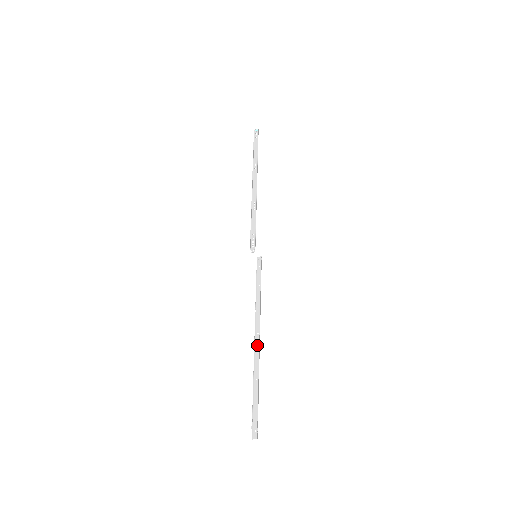
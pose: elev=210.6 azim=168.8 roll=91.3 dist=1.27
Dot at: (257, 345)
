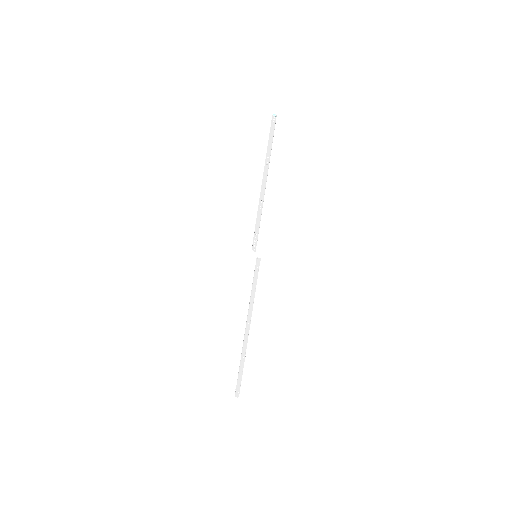
Dot at: (247, 332)
